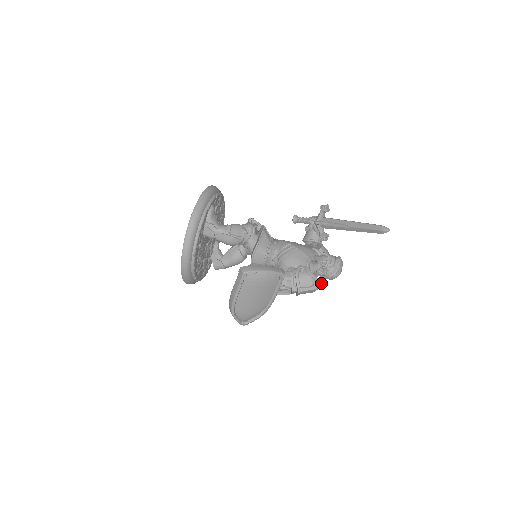
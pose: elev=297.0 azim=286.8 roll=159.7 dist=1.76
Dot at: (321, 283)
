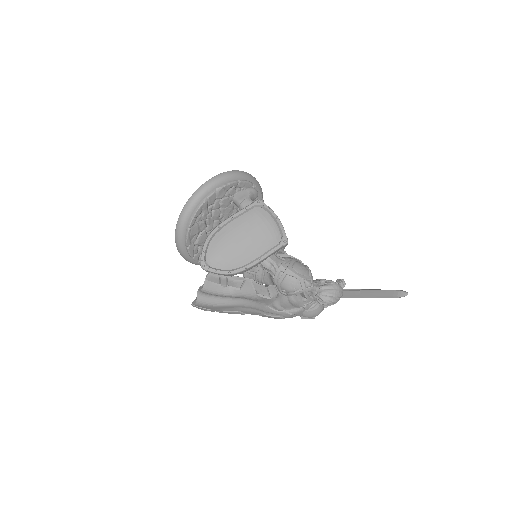
Dot at: (313, 284)
